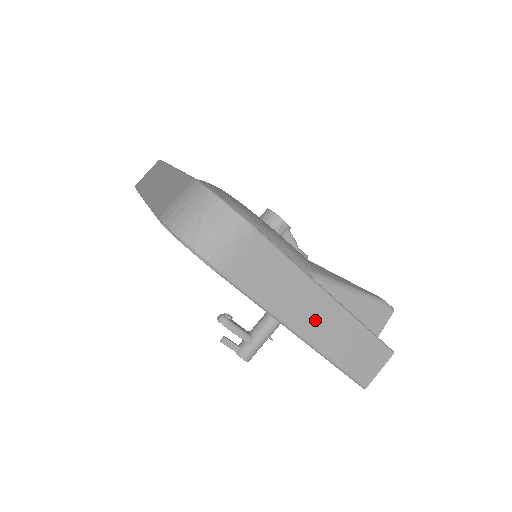
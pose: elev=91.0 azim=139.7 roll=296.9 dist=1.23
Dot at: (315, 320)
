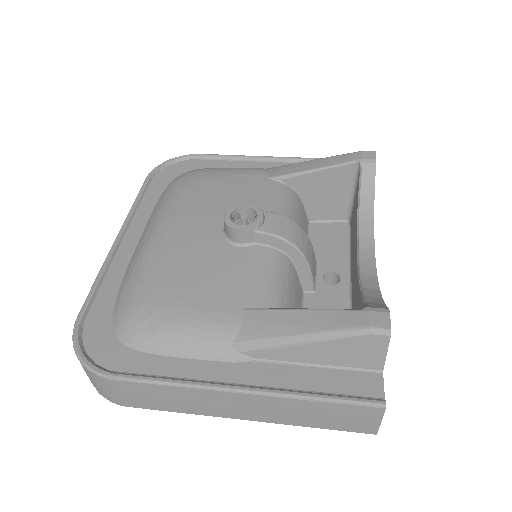
Dot at: (246, 409)
